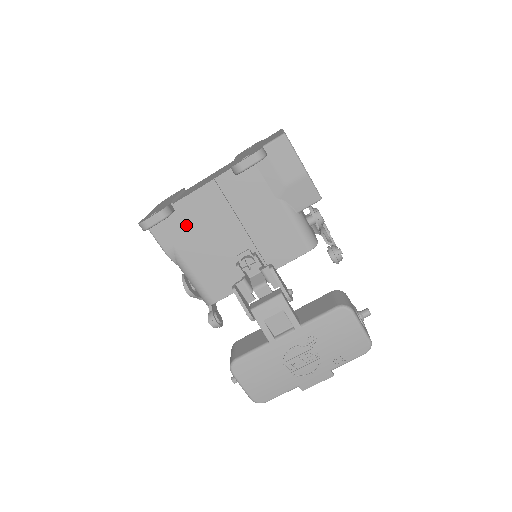
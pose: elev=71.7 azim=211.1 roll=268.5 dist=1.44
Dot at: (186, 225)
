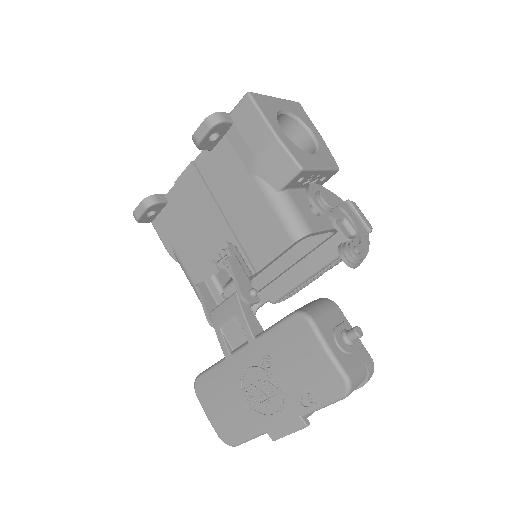
Dot at: (178, 217)
